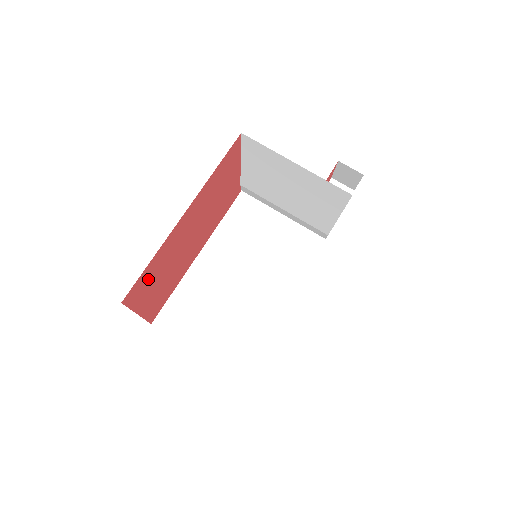
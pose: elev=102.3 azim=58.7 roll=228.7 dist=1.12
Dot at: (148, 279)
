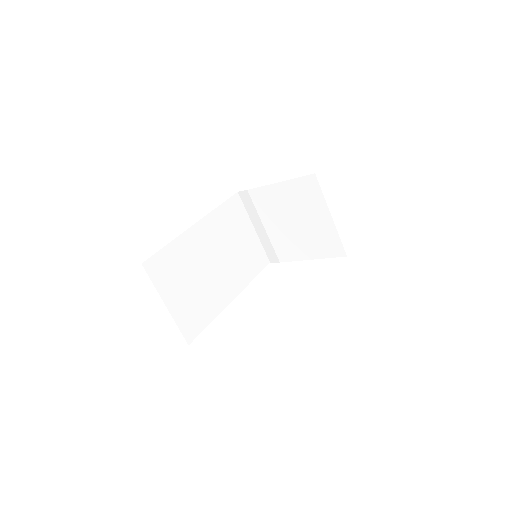
Dot at: occluded
